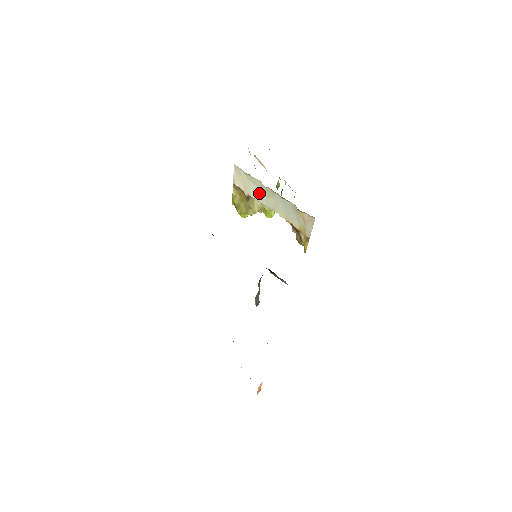
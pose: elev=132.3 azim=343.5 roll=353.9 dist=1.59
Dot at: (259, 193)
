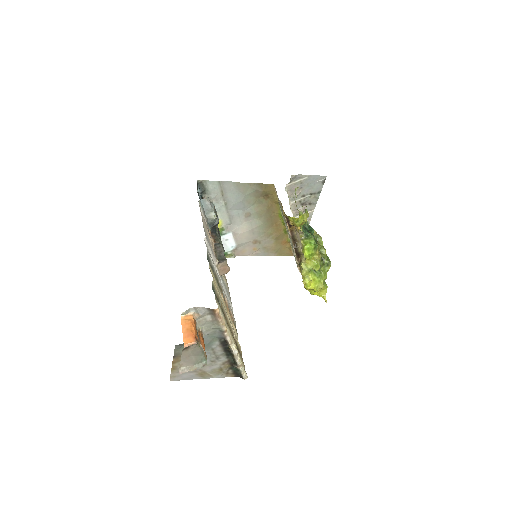
Dot at: occluded
